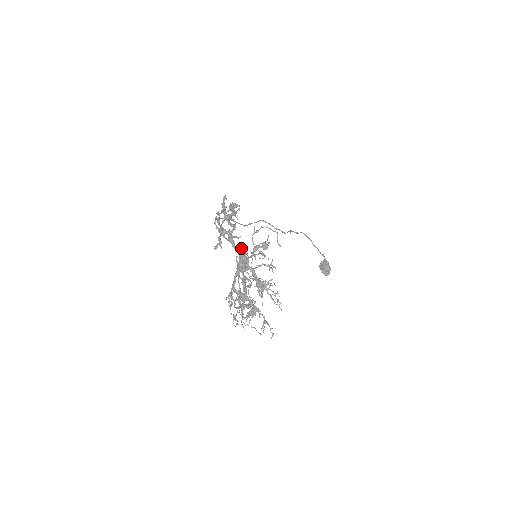
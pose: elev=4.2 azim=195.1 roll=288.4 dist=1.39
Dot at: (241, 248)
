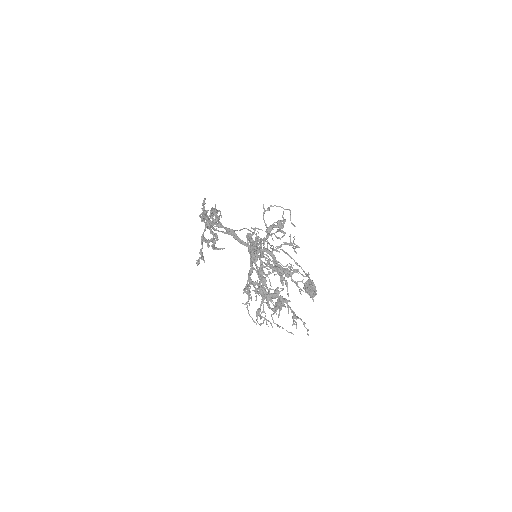
Dot at: (249, 233)
